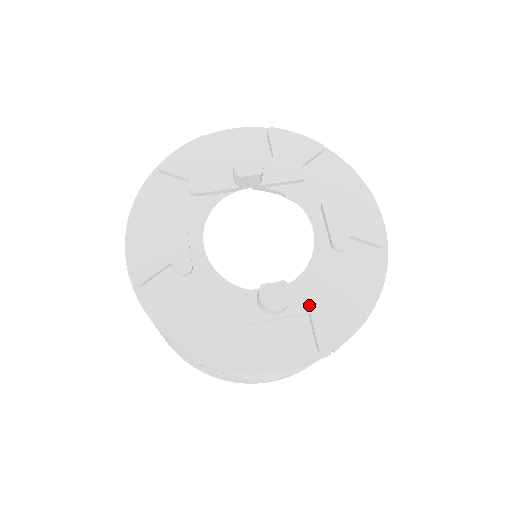
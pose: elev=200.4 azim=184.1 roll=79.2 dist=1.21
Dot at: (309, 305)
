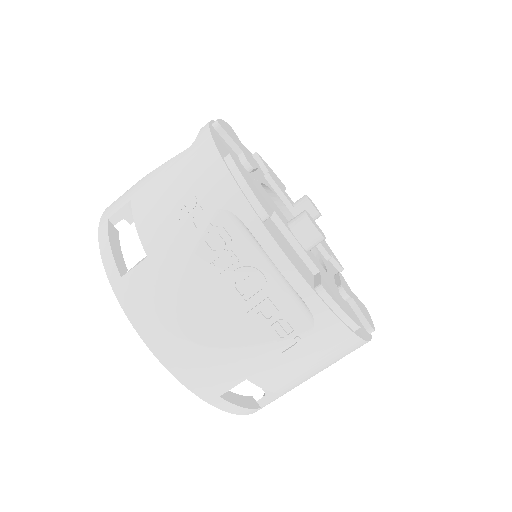
Dot at: (320, 270)
